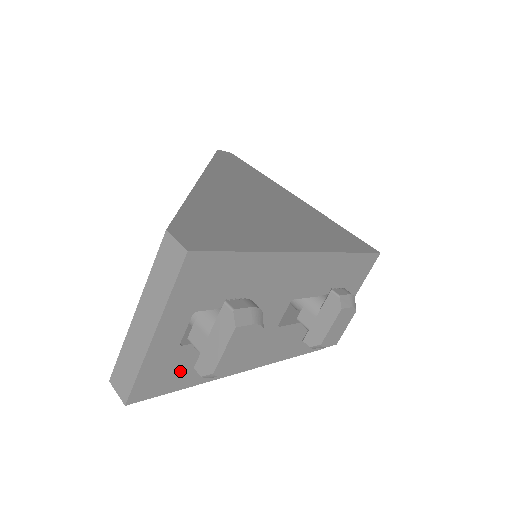
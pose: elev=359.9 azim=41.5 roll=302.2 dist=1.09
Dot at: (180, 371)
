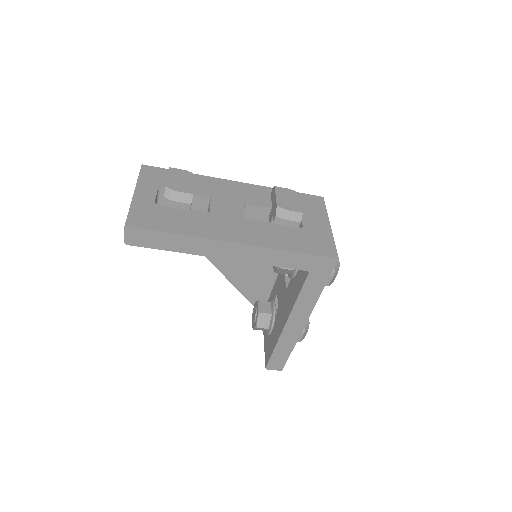
Dot at: (163, 220)
